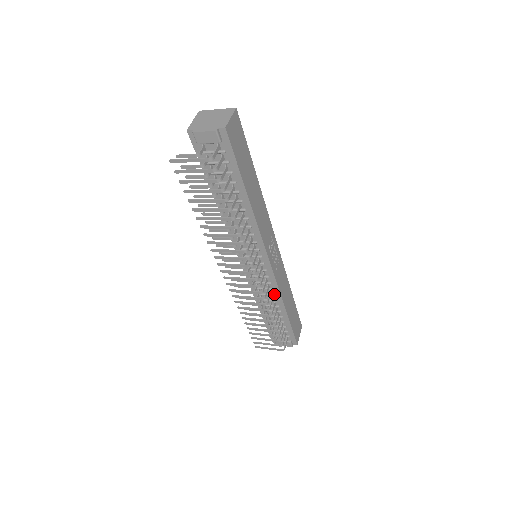
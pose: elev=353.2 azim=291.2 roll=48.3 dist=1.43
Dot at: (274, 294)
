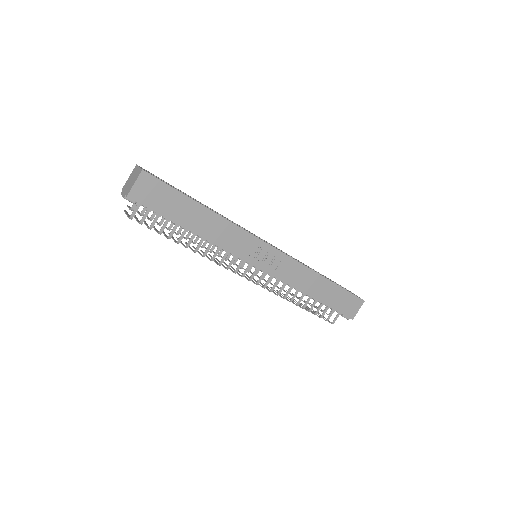
Dot at: occluded
